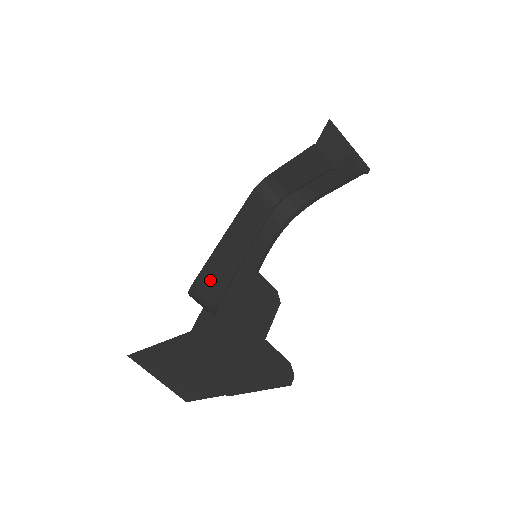
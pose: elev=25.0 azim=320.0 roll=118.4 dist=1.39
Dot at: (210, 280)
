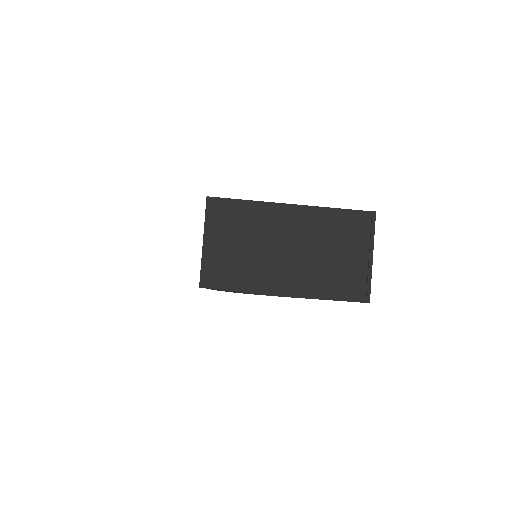
Dot at: occluded
